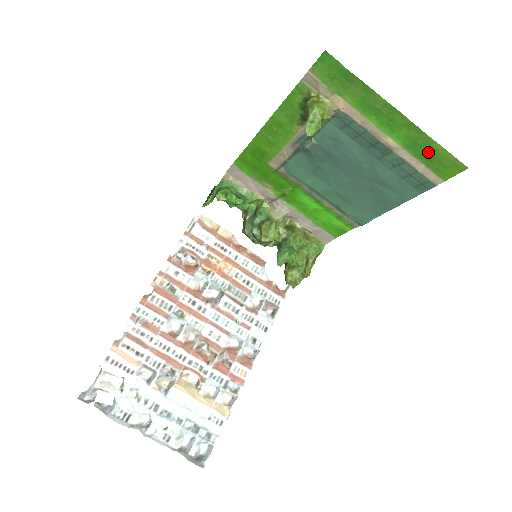
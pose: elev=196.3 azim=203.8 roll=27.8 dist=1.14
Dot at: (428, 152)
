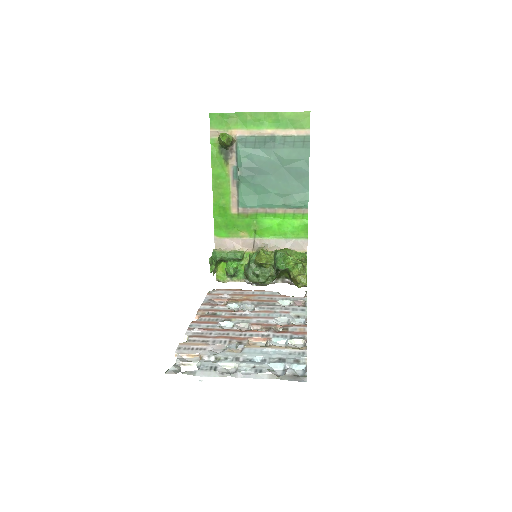
Dot at: (288, 121)
